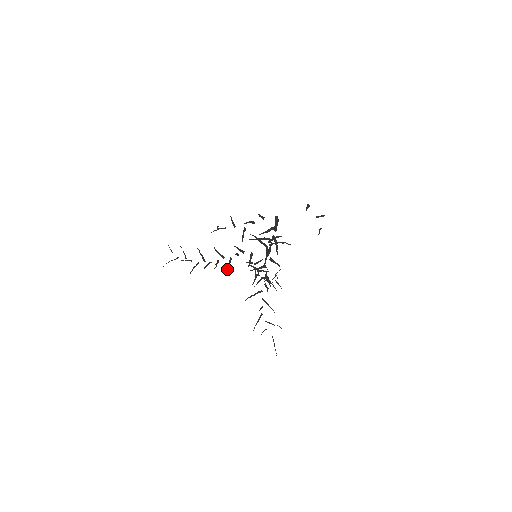
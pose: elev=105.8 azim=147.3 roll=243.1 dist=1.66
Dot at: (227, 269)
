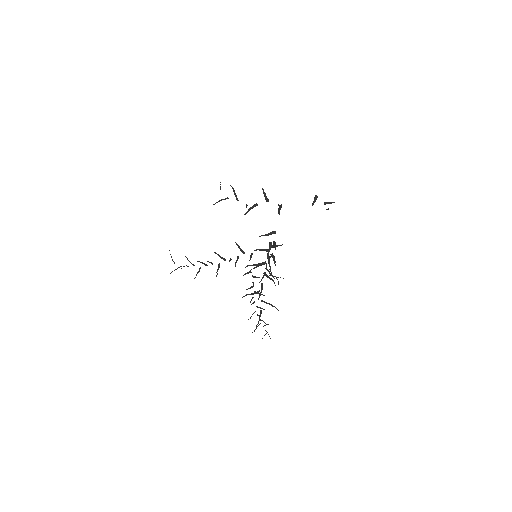
Dot at: (229, 261)
